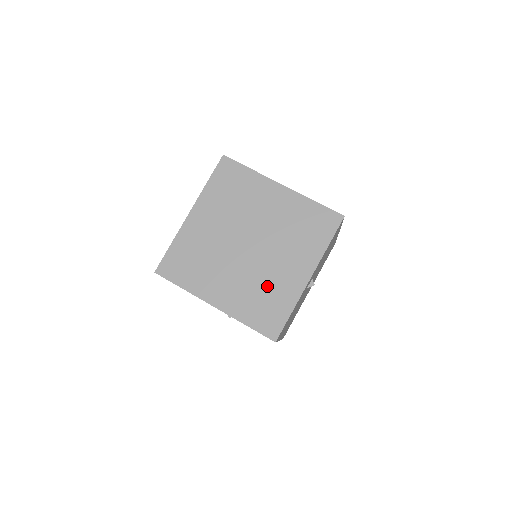
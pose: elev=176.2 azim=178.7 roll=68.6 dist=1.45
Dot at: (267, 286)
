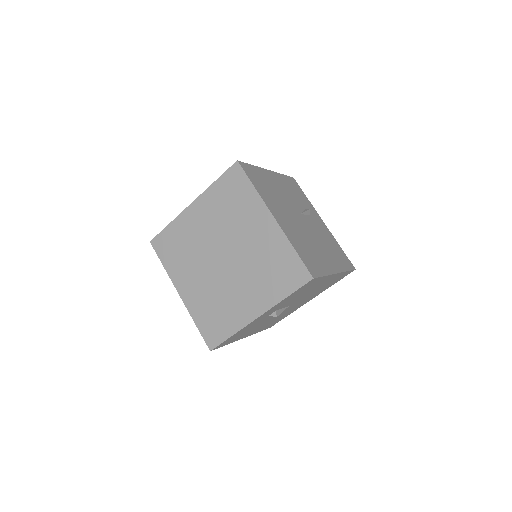
Dot at: (223, 303)
